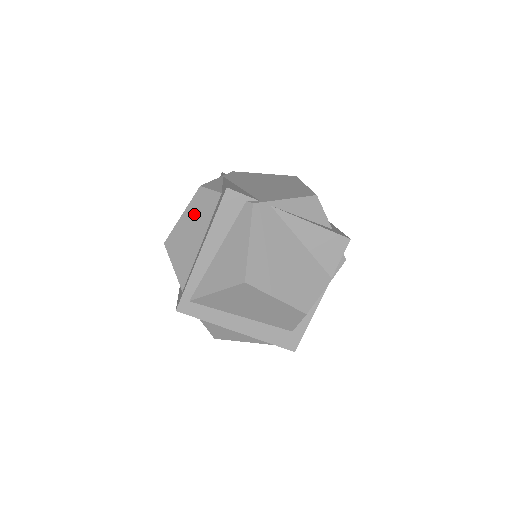
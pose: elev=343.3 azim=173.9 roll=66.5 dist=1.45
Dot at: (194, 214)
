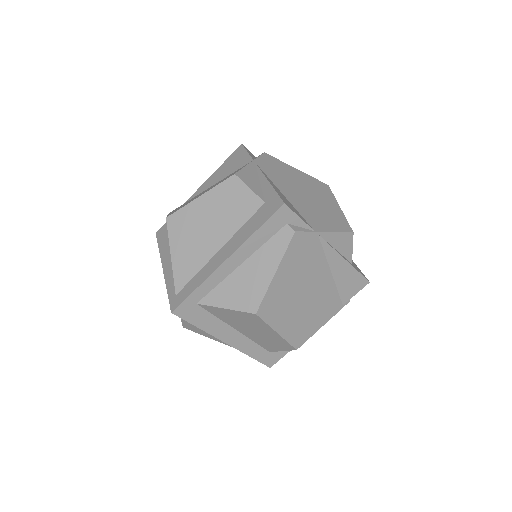
Dot at: occluded
